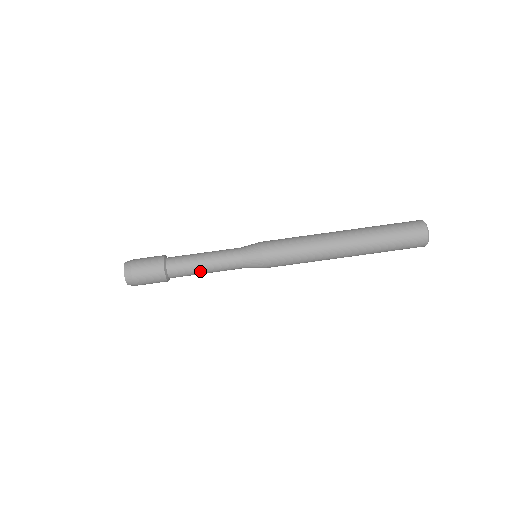
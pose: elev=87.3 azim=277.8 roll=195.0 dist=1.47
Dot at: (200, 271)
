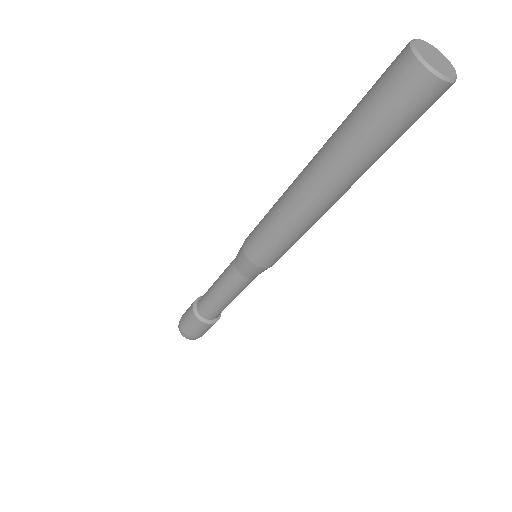
Dot at: (221, 302)
